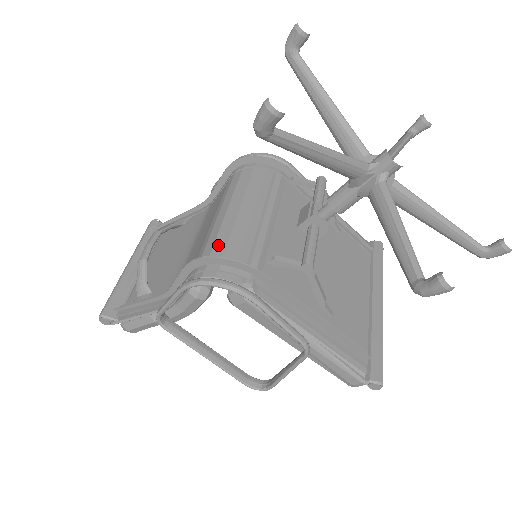
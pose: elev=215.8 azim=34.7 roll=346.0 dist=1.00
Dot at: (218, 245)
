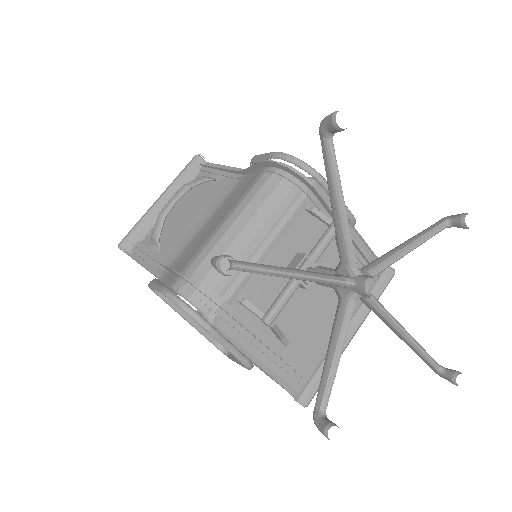
Dot at: (206, 263)
